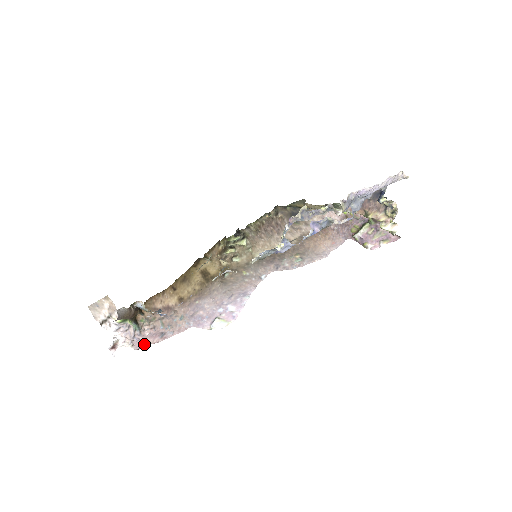
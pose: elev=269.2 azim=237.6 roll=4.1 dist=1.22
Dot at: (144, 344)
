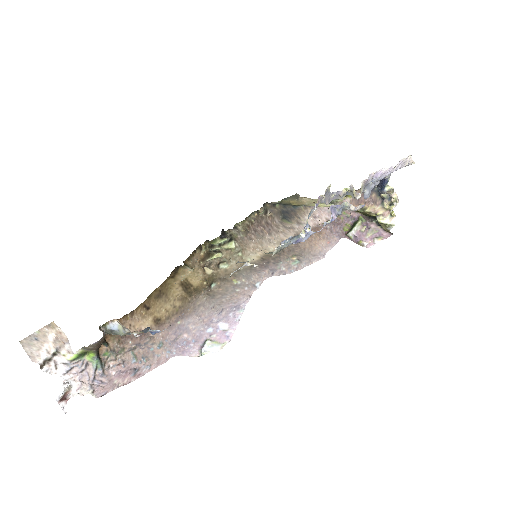
Dot at: (110, 387)
